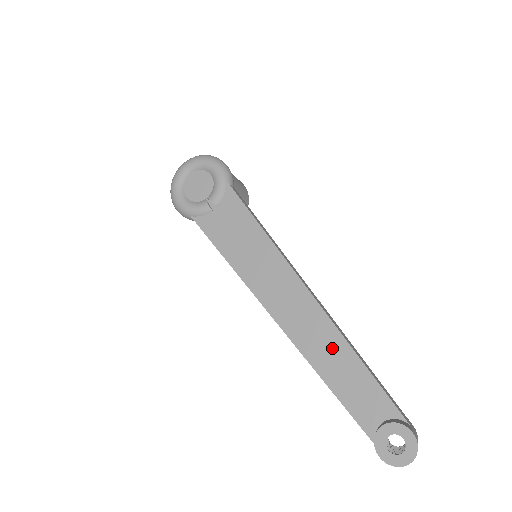
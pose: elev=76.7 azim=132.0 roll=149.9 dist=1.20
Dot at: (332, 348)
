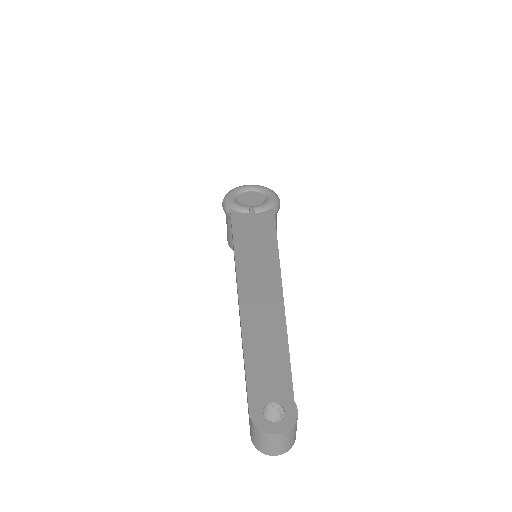
Dot at: (270, 328)
